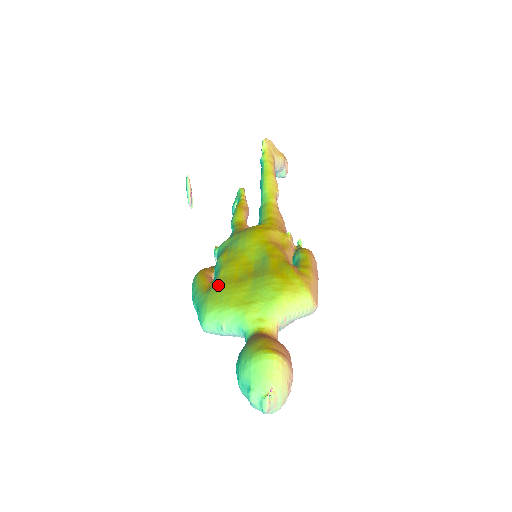
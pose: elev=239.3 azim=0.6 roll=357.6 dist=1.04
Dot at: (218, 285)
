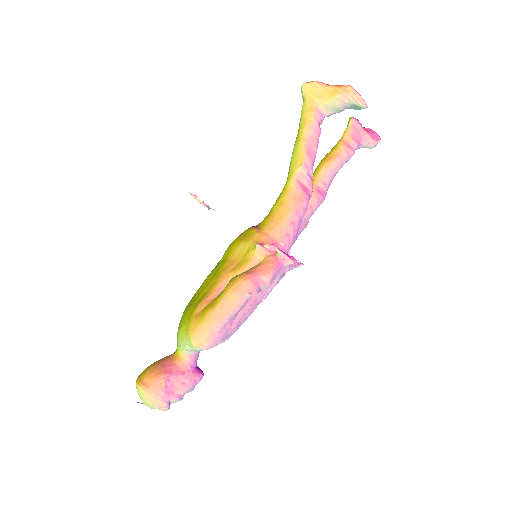
Dot at: occluded
